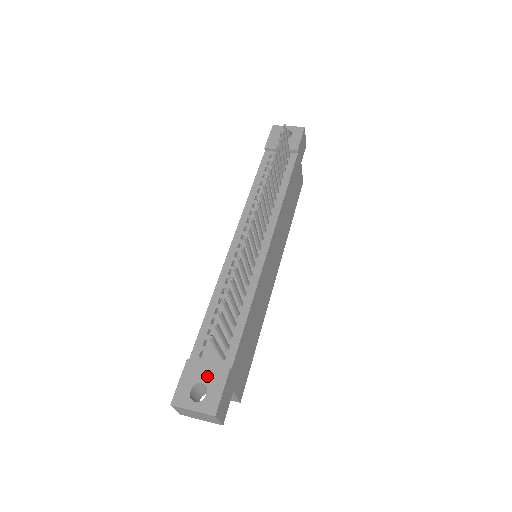
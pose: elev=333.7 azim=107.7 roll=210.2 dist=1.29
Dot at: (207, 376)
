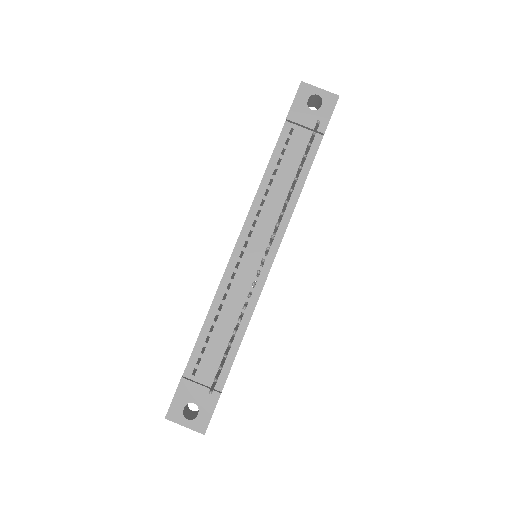
Dot at: (199, 398)
